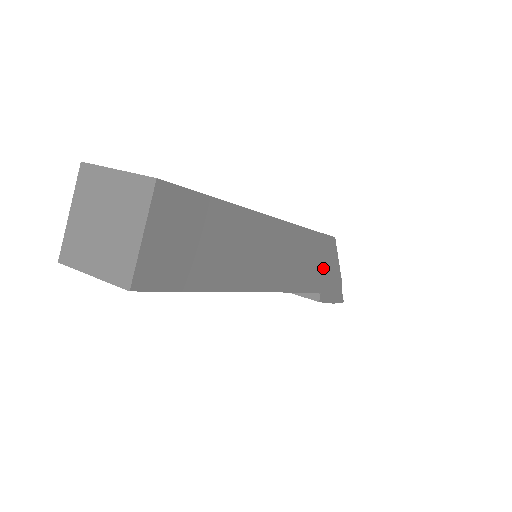
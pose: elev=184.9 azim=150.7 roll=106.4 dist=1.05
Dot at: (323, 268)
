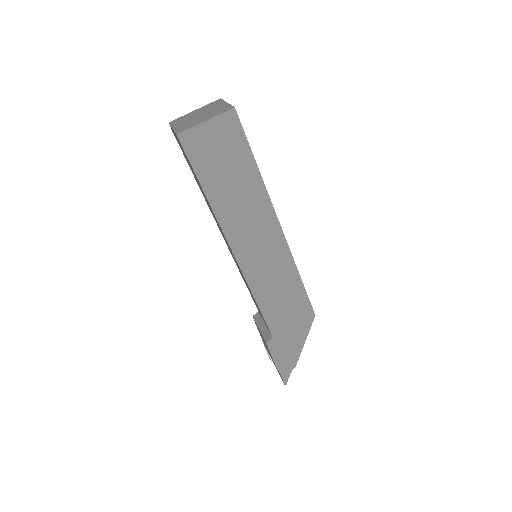
Dot at: (289, 322)
